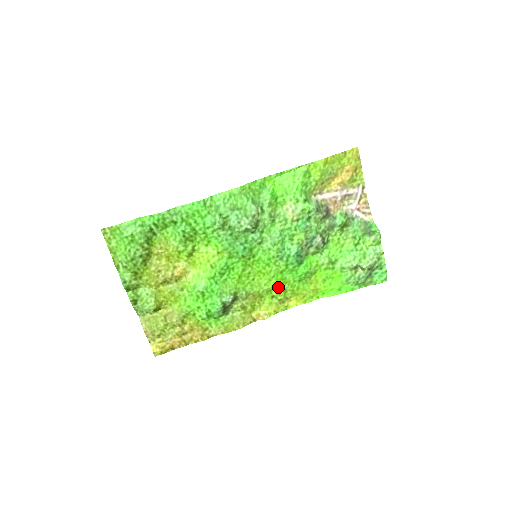
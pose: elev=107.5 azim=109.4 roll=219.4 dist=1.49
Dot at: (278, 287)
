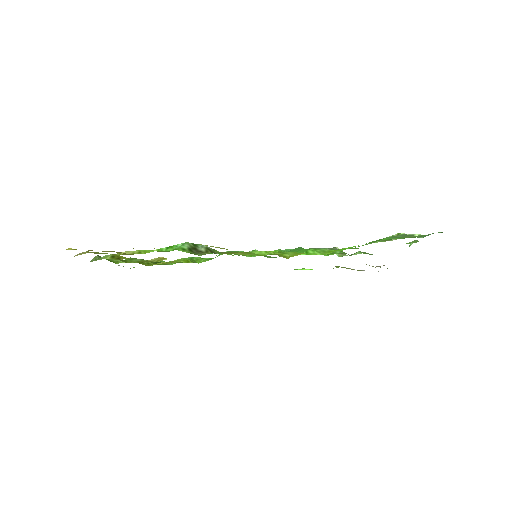
Dot at: occluded
